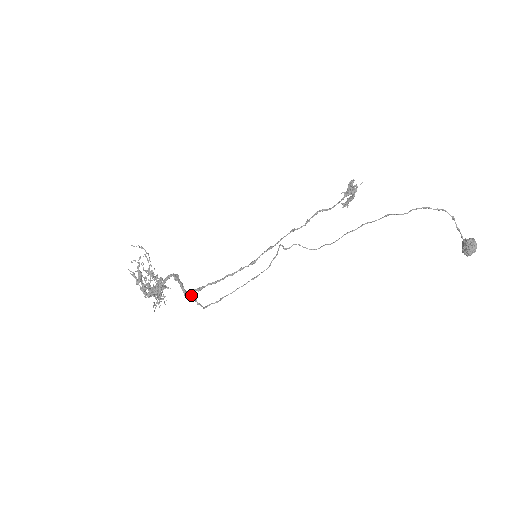
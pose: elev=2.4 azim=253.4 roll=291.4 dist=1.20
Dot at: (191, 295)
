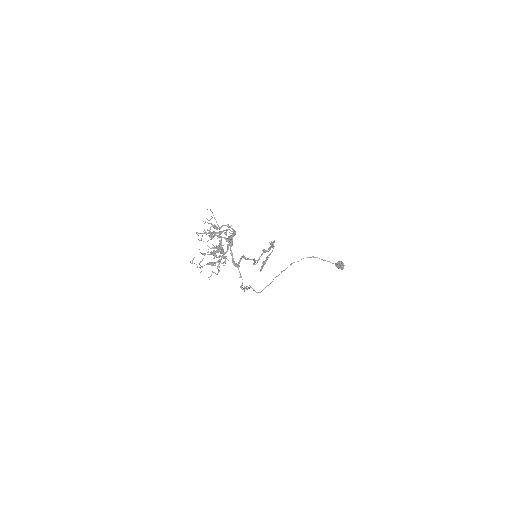
Dot at: occluded
